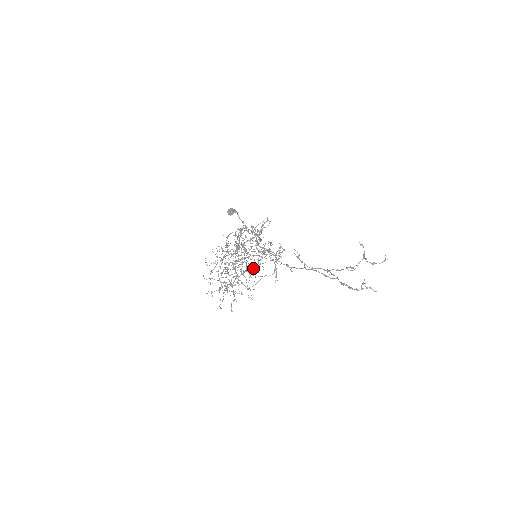
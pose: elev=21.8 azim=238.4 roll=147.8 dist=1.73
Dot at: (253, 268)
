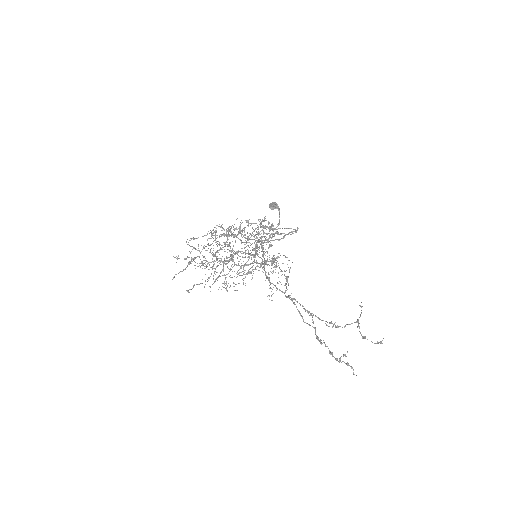
Dot at: occluded
